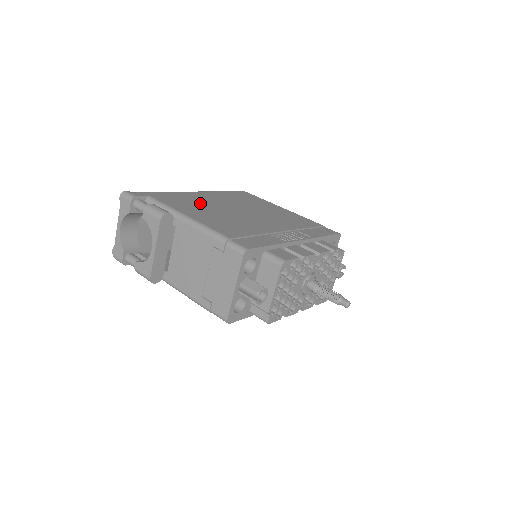
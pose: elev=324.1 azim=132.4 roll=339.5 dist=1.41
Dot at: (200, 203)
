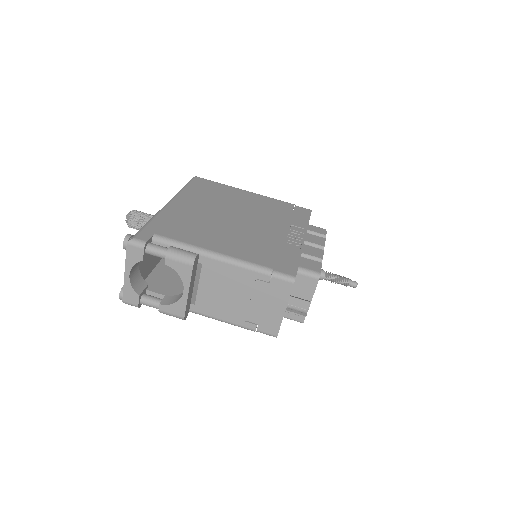
Dot at: (197, 222)
